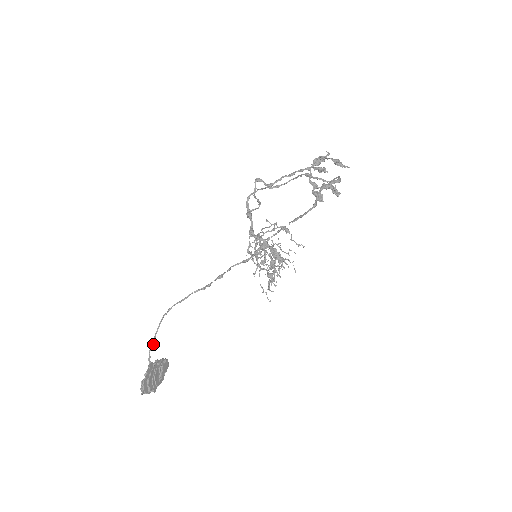
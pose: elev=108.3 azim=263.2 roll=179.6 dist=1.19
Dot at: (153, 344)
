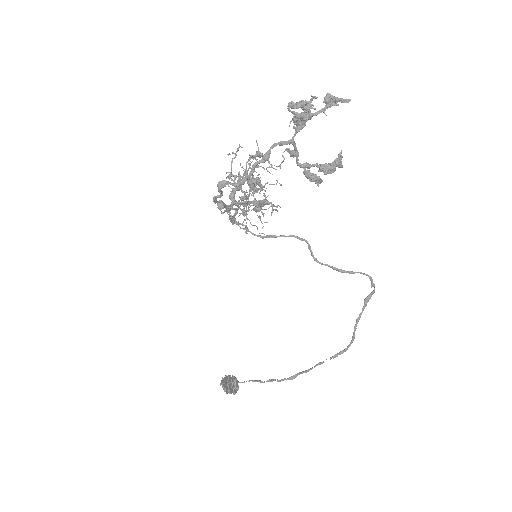
Dot at: (221, 384)
